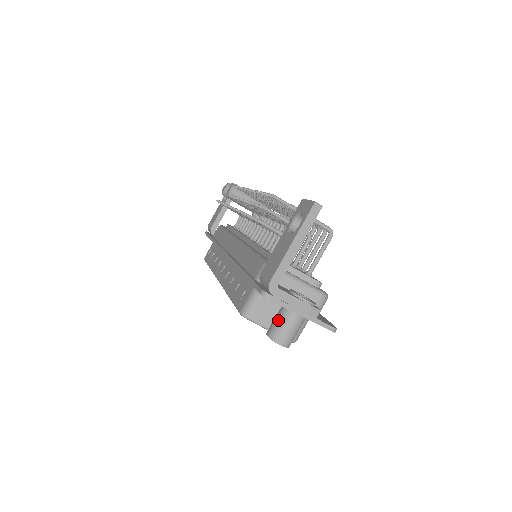
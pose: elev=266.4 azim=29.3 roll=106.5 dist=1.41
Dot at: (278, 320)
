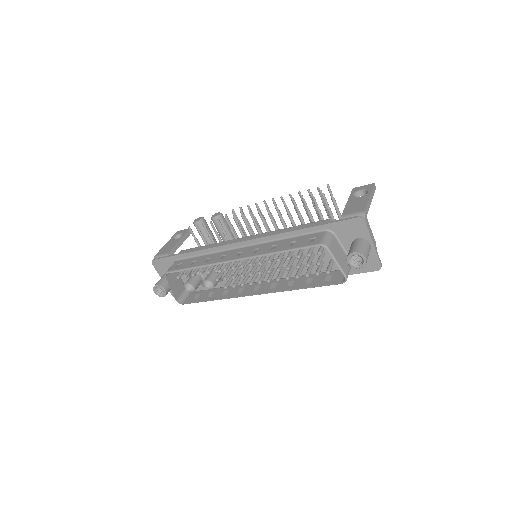
Dot at: (359, 244)
